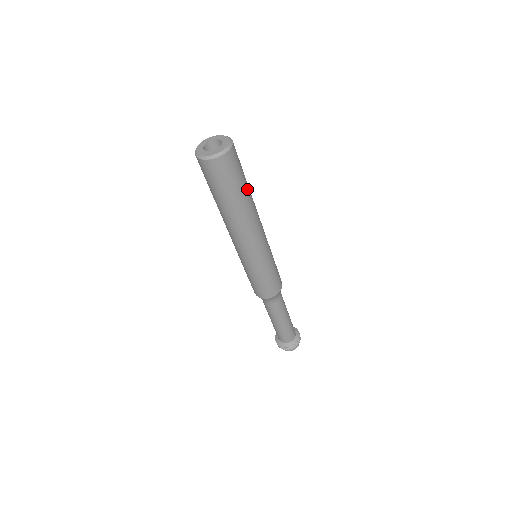
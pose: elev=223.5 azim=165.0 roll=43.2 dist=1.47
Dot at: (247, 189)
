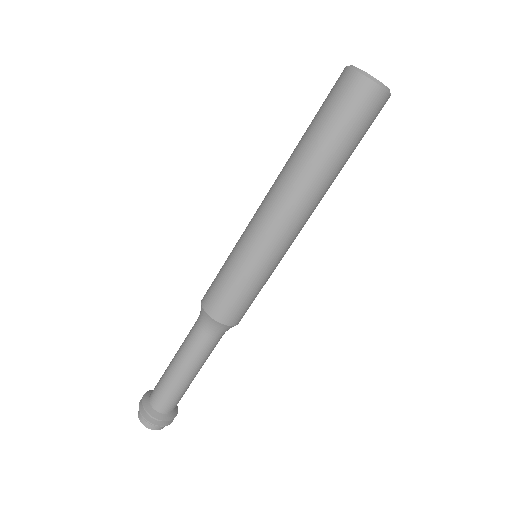
Dot at: (343, 158)
